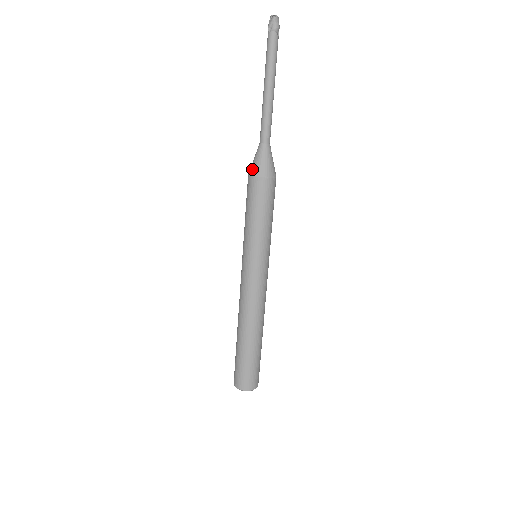
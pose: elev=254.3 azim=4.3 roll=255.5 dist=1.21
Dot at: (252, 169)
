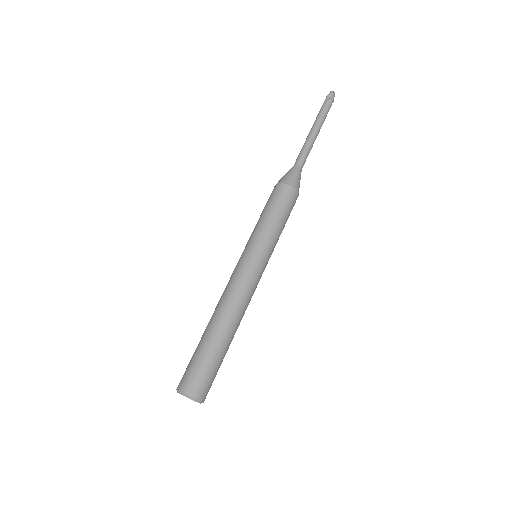
Dot at: (284, 179)
